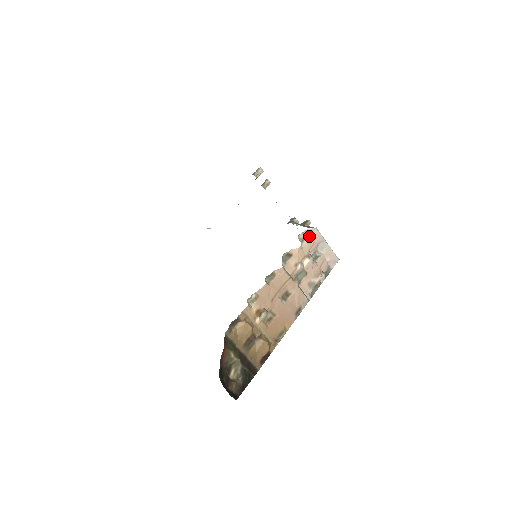
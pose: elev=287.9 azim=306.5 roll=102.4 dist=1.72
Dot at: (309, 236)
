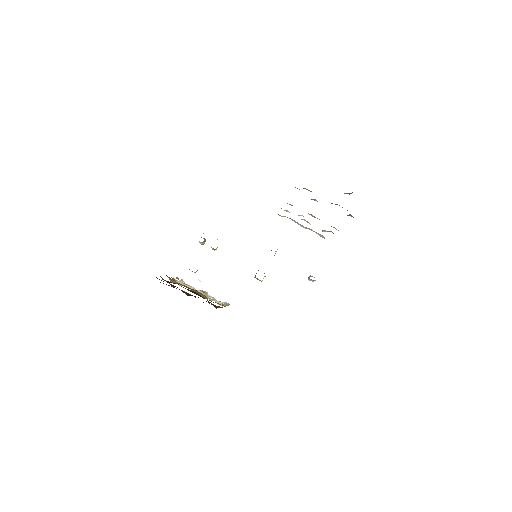
Dot at: occluded
